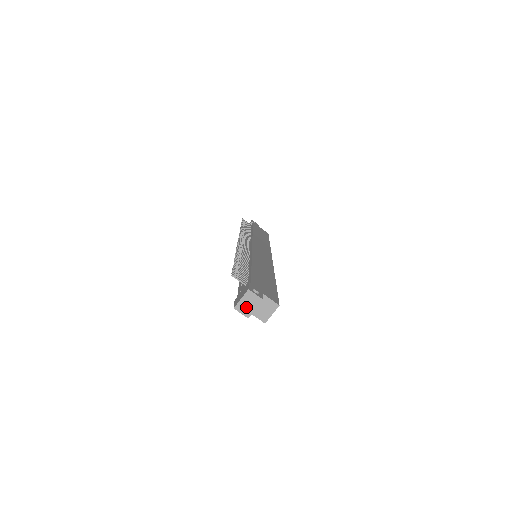
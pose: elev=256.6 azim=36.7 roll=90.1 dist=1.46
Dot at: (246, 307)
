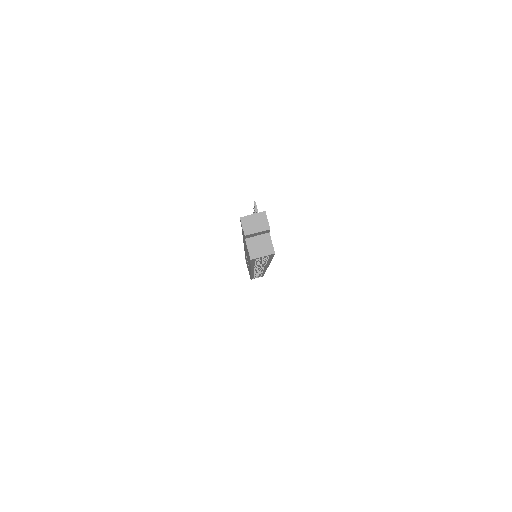
Dot at: (251, 224)
